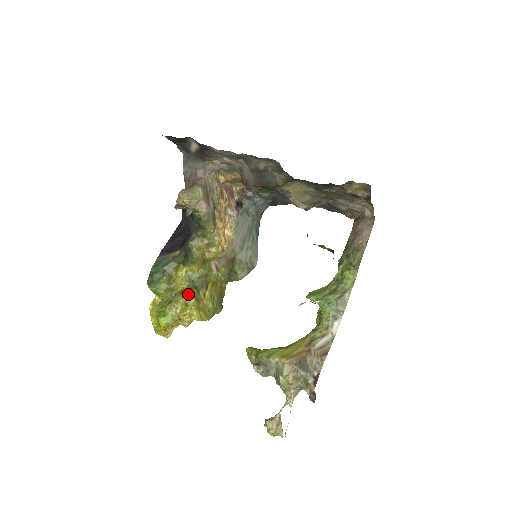
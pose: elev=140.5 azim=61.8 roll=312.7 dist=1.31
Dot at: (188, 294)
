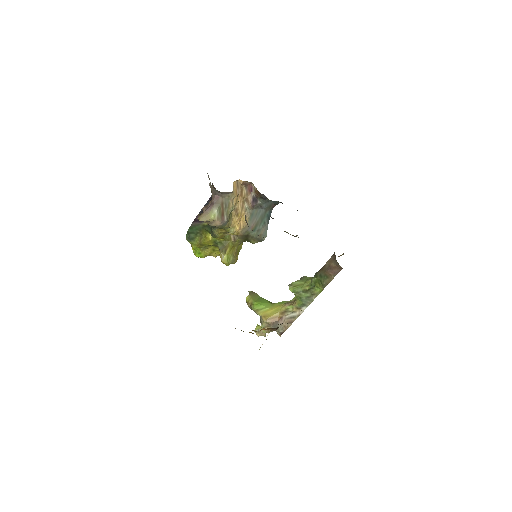
Dot at: occluded
